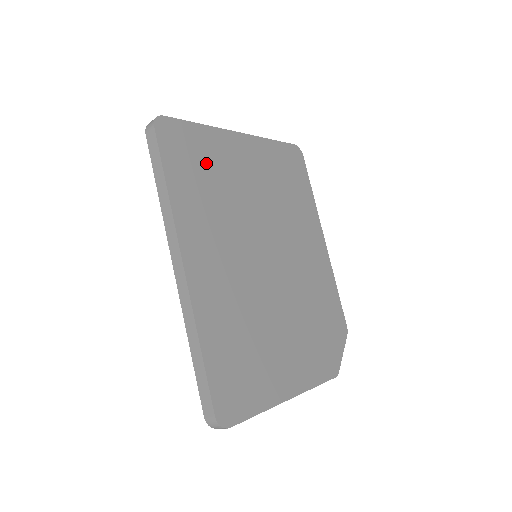
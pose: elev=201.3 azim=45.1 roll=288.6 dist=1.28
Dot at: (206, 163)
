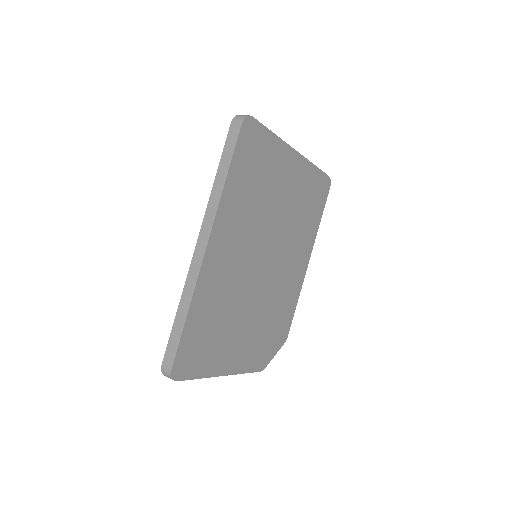
Dot at: (262, 168)
